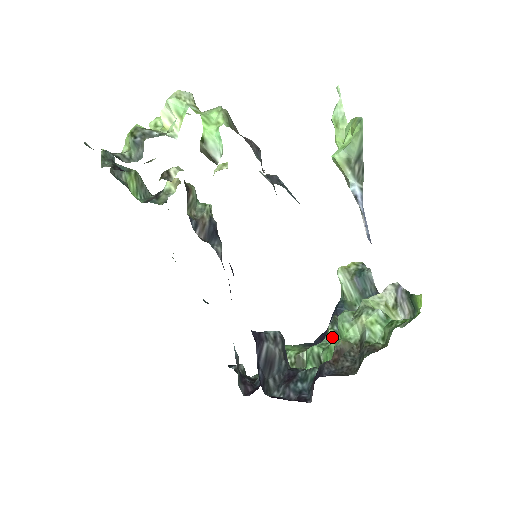
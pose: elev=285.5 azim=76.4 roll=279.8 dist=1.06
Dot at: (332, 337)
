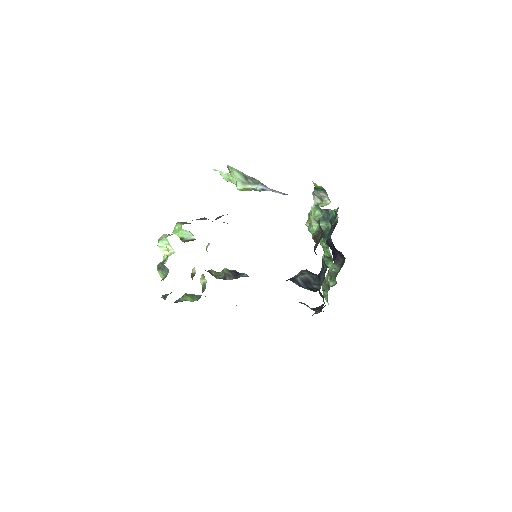
Dot at: occluded
